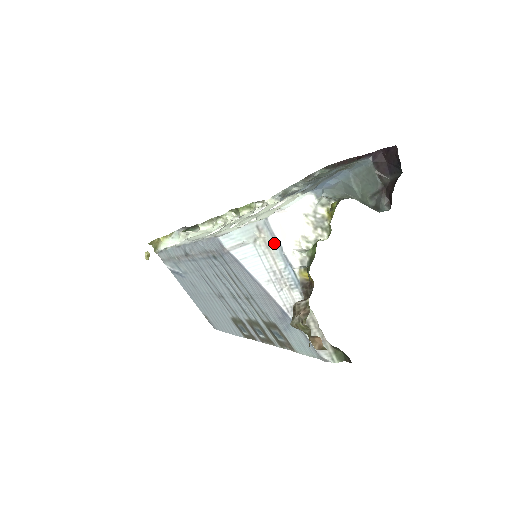
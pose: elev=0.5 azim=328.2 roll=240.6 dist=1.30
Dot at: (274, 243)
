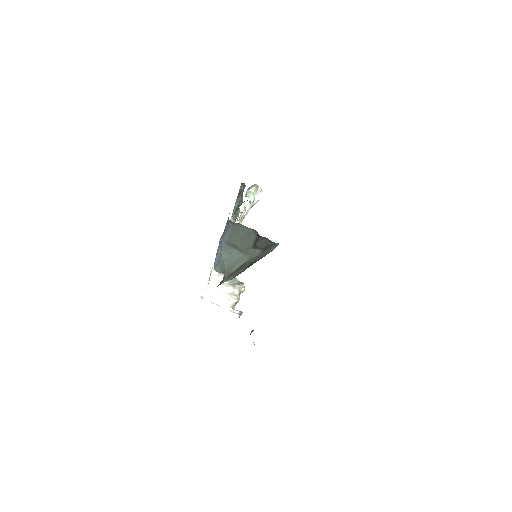
Dot at: (218, 304)
